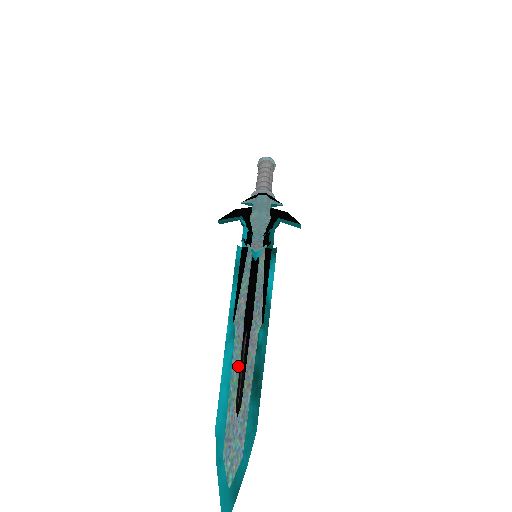
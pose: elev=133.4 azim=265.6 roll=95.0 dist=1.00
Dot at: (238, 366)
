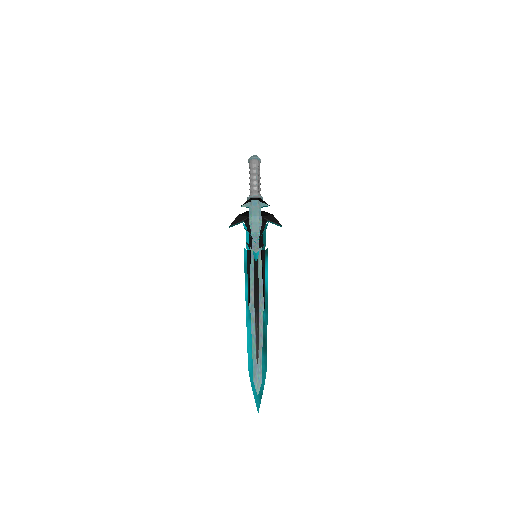
Dot at: (255, 336)
